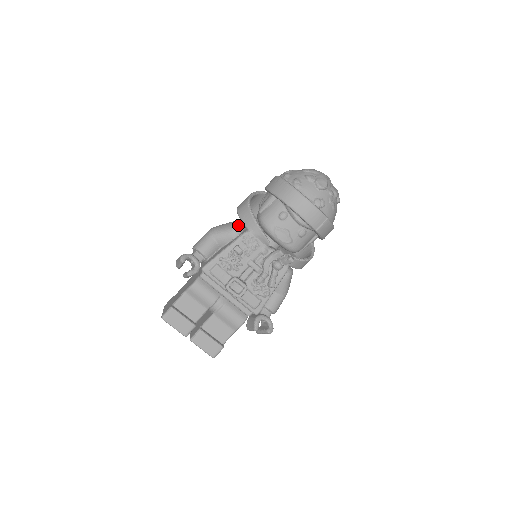
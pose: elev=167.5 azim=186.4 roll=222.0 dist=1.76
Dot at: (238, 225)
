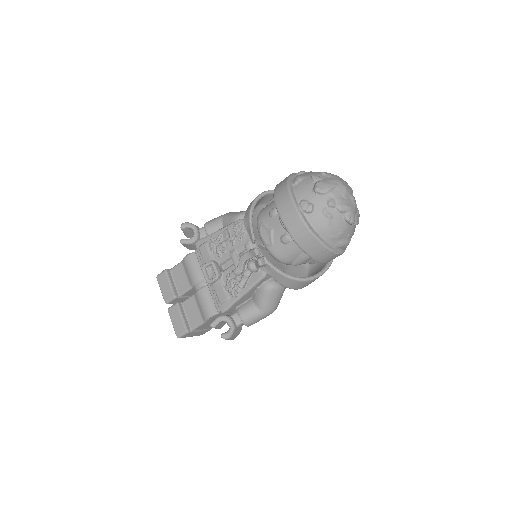
Dot at: (244, 213)
